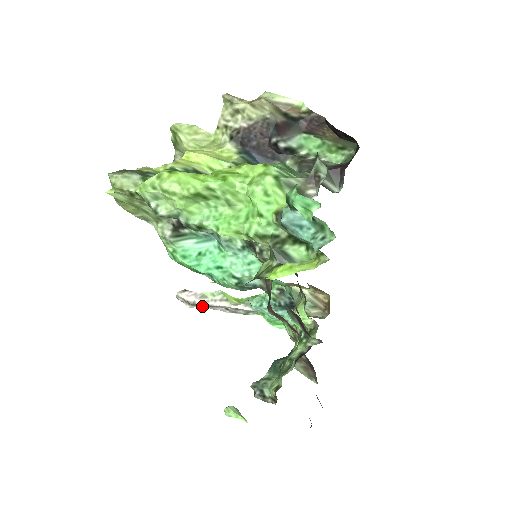
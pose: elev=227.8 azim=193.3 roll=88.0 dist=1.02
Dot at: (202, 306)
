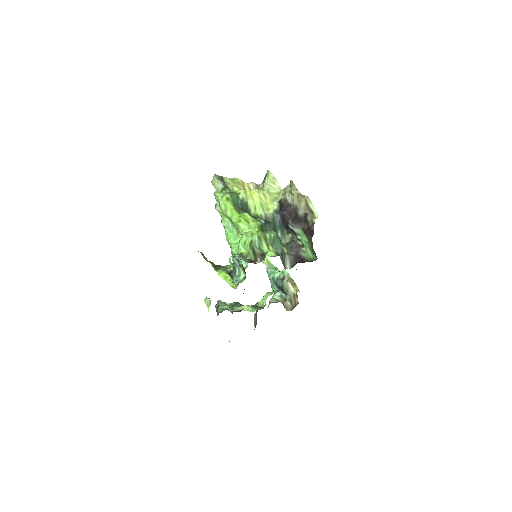
Dot at: occluded
